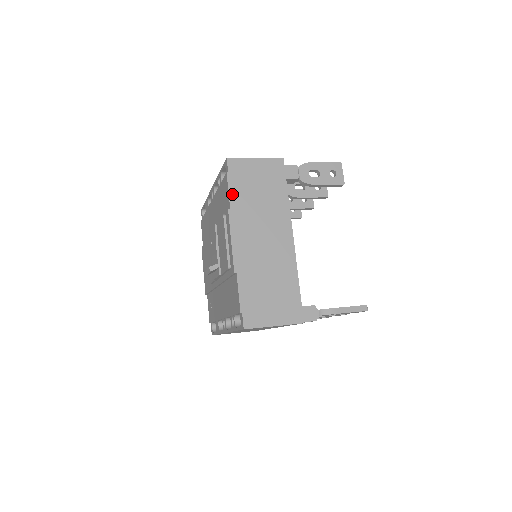
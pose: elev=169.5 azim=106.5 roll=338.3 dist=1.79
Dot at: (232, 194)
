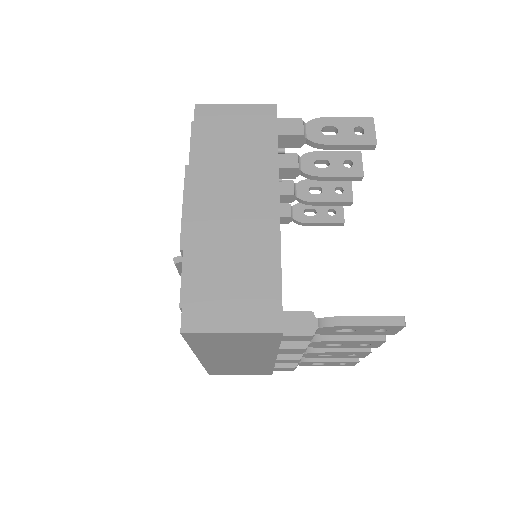
Dot at: (195, 147)
